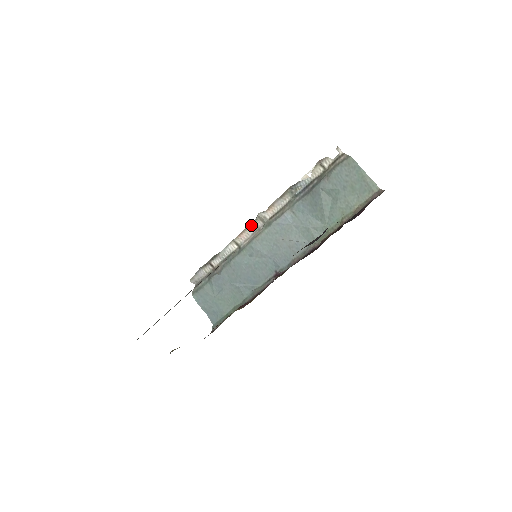
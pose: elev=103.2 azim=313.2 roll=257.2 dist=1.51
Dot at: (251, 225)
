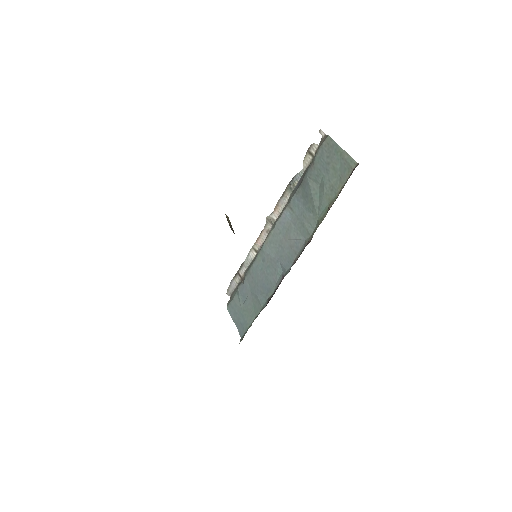
Dot at: (264, 229)
